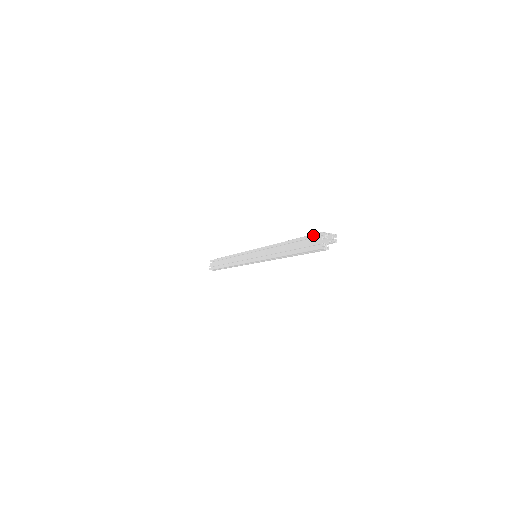
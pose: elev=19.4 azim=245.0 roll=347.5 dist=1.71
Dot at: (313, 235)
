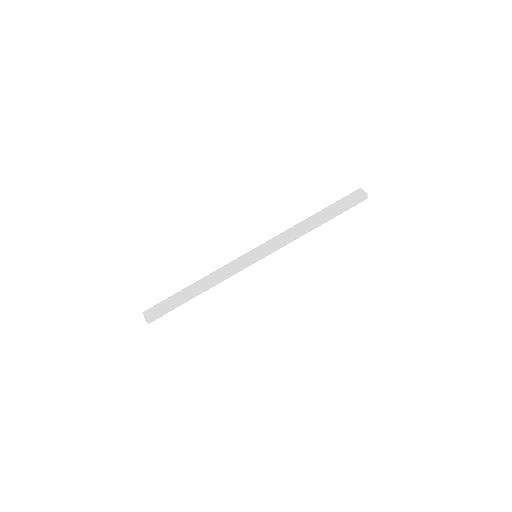
Dot at: (350, 194)
